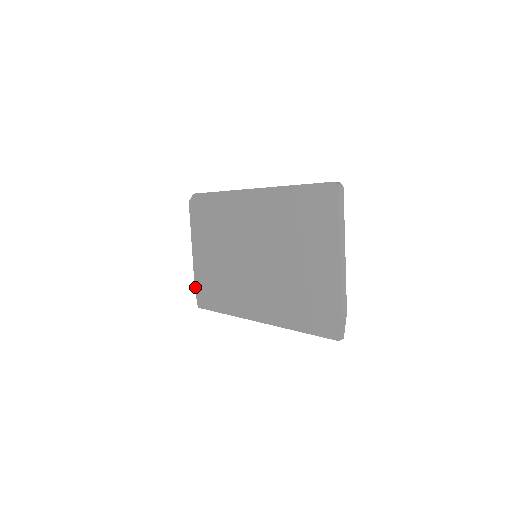
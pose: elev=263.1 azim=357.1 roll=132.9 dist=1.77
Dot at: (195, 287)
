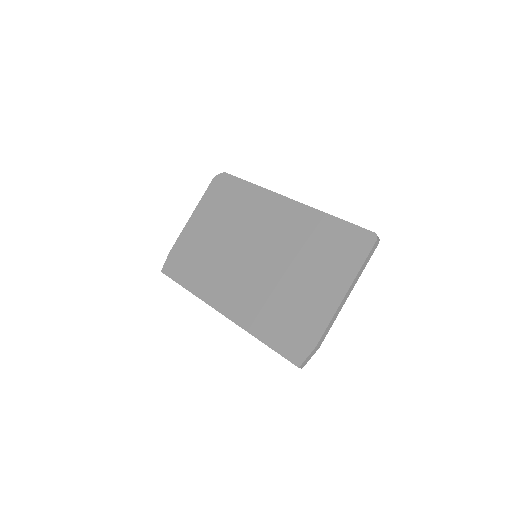
Dot at: (170, 252)
